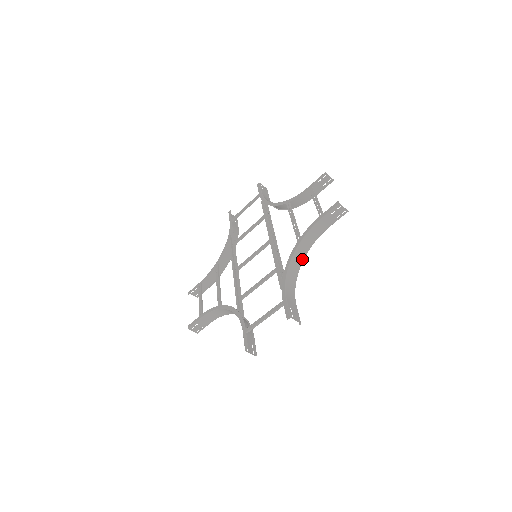
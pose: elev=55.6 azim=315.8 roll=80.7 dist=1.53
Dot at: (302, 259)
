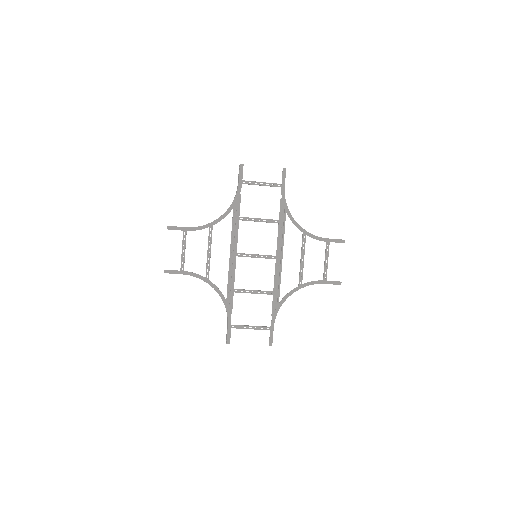
Dot at: occluded
